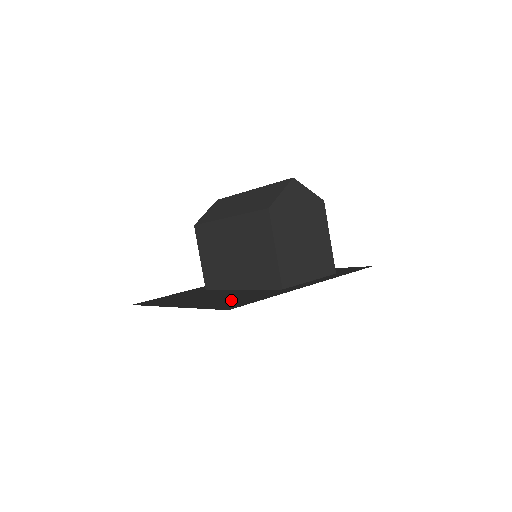
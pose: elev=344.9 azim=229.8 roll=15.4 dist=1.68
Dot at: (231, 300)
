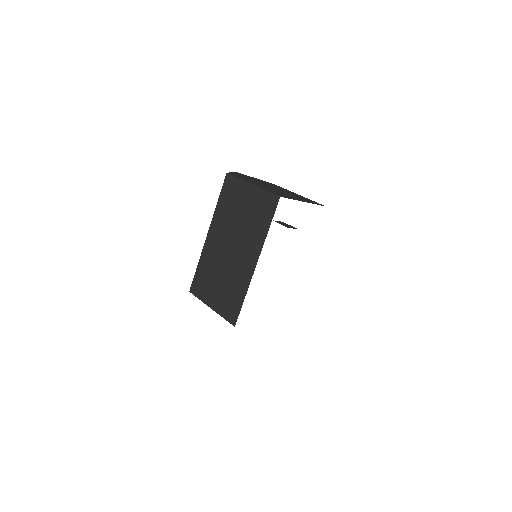
Dot at: occluded
